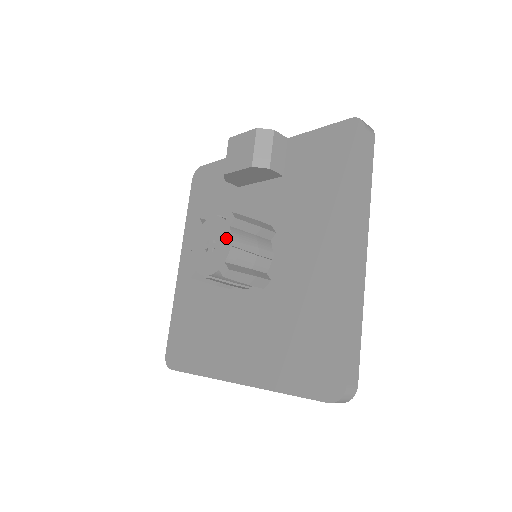
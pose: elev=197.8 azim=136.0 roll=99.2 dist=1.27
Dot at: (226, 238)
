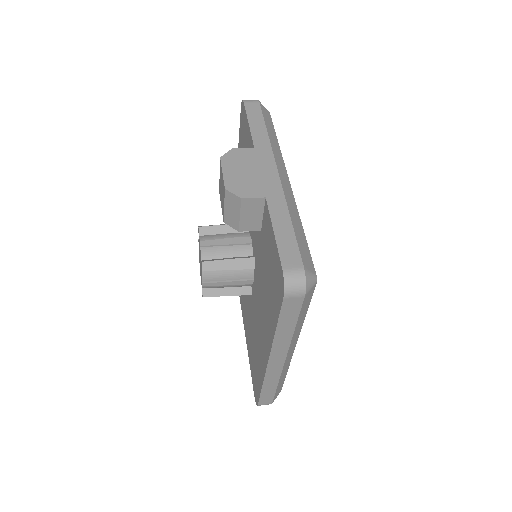
Dot at: occluded
